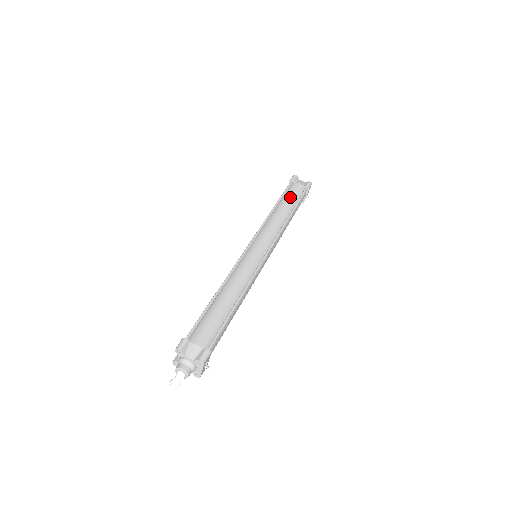
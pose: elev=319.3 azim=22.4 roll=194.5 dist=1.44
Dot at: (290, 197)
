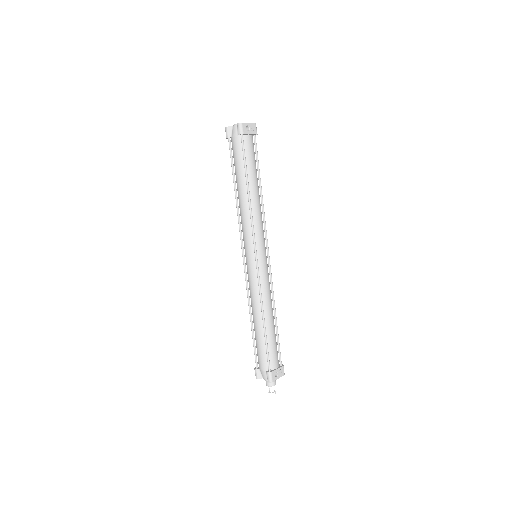
Dot at: (237, 168)
